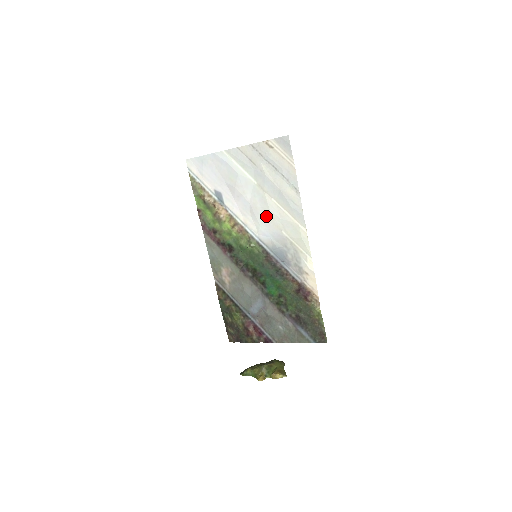
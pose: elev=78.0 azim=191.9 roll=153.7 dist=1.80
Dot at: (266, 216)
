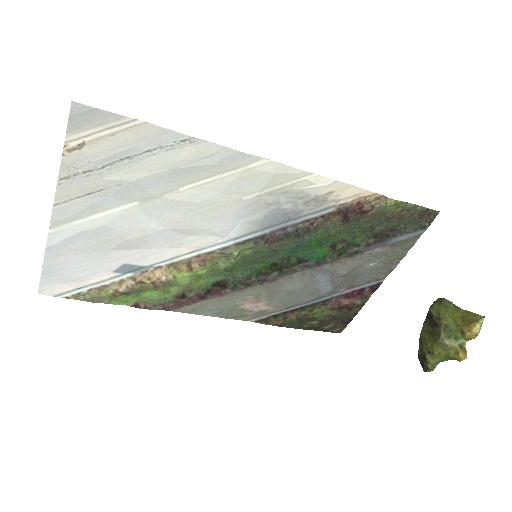
Dot at: (203, 213)
